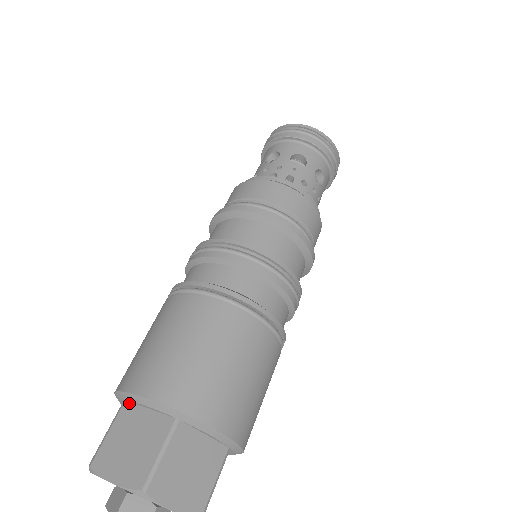
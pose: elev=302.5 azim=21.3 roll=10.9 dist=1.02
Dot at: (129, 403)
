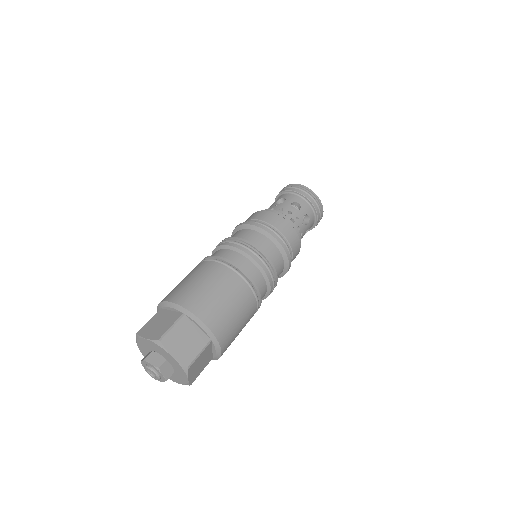
Dot at: (187, 317)
